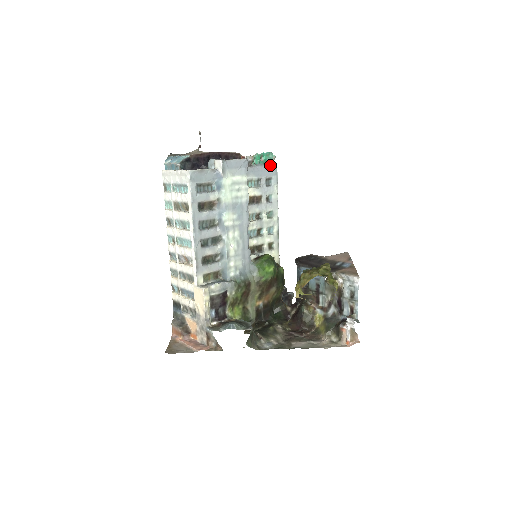
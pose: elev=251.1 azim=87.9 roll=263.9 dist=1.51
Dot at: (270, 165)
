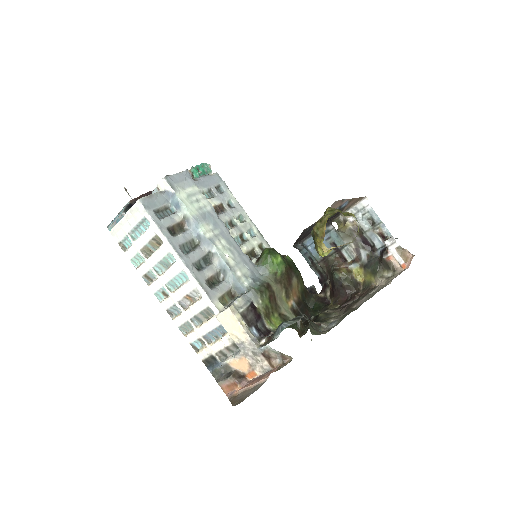
Dot at: (210, 175)
